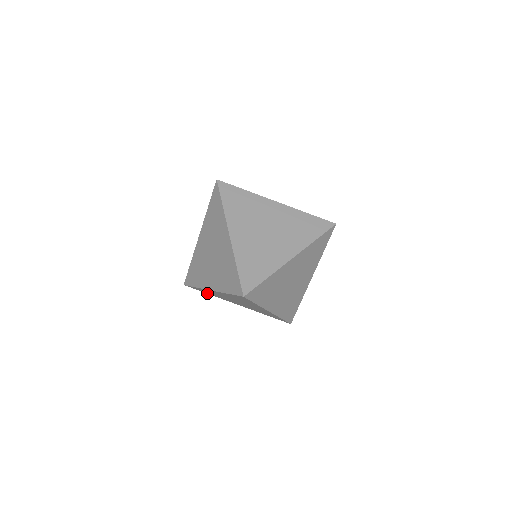
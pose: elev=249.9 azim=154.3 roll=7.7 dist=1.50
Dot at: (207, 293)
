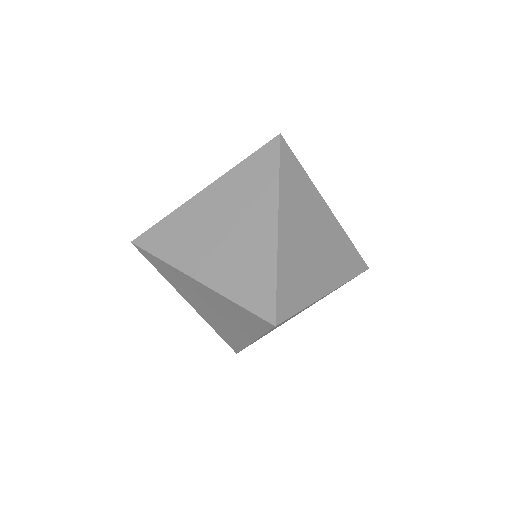
Dot at: occluded
